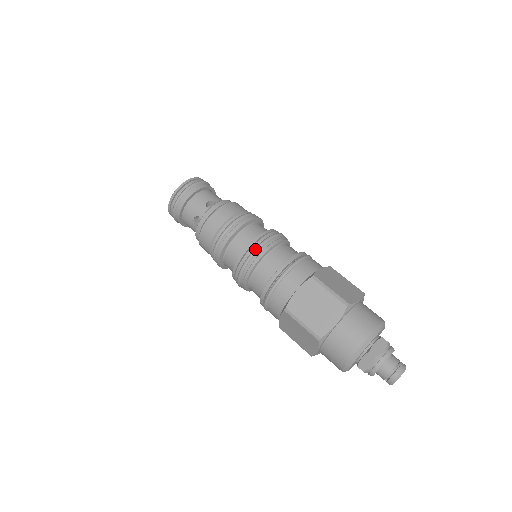
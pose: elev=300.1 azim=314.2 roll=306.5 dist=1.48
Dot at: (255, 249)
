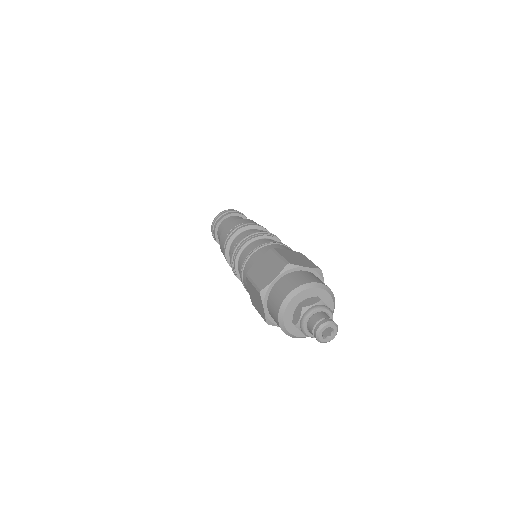
Dot at: (243, 238)
